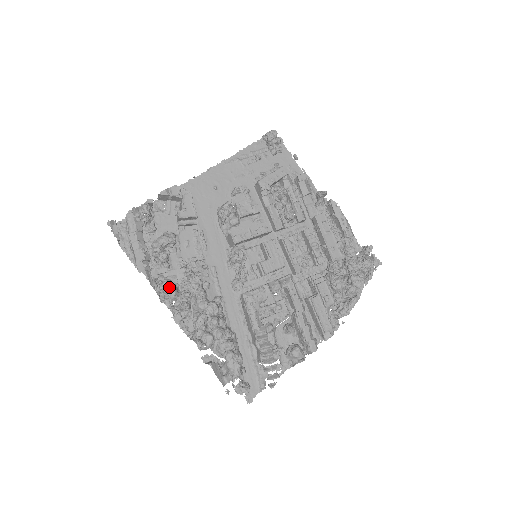
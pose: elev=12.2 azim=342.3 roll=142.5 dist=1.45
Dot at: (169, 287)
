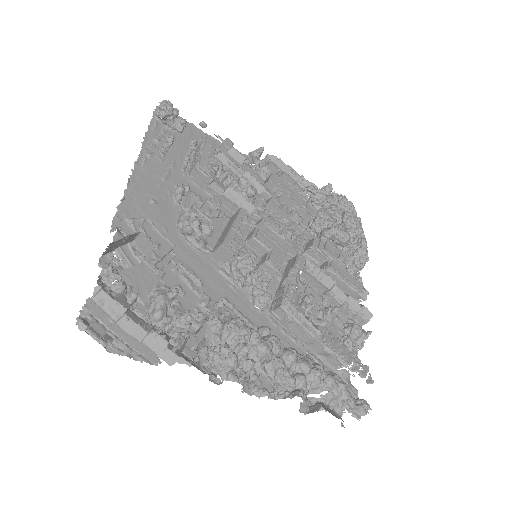
Dot at: (224, 355)
